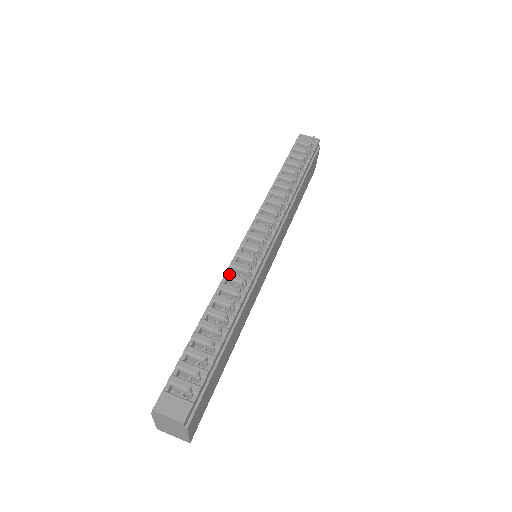
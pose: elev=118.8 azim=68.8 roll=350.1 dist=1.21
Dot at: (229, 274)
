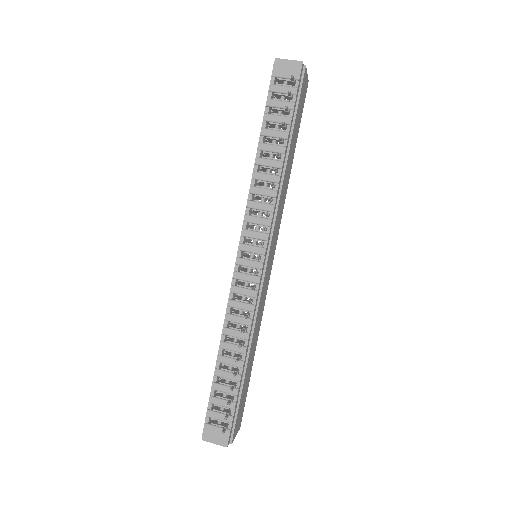
Dot at: (232, 303)
